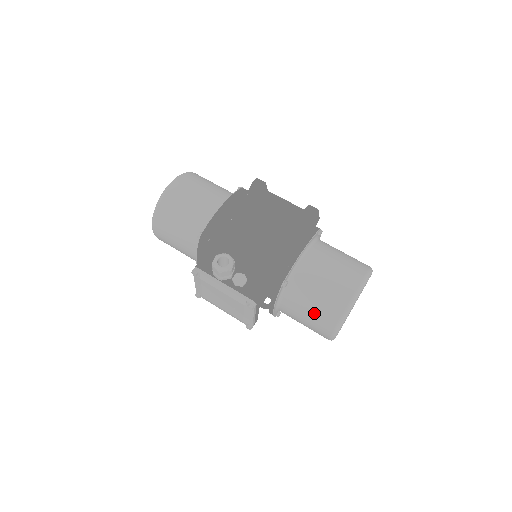
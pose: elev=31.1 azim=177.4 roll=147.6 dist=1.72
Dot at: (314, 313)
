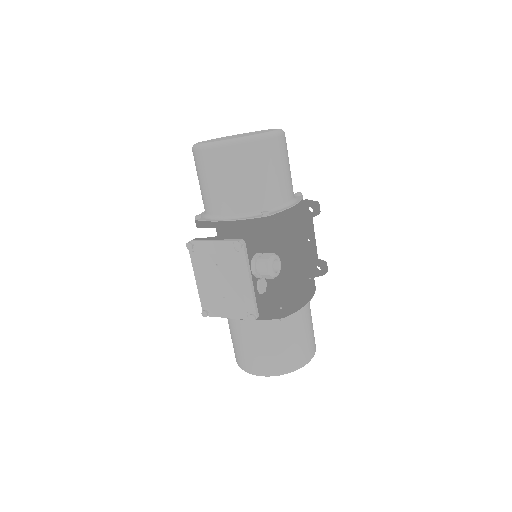
Dot at: (272, 352)
